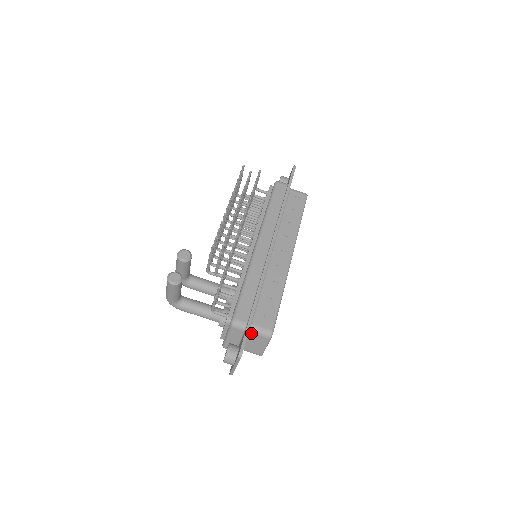
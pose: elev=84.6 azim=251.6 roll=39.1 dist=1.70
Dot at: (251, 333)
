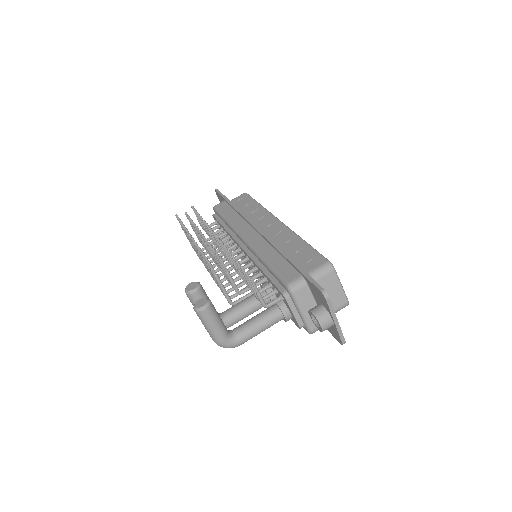
Dot at: occluded
